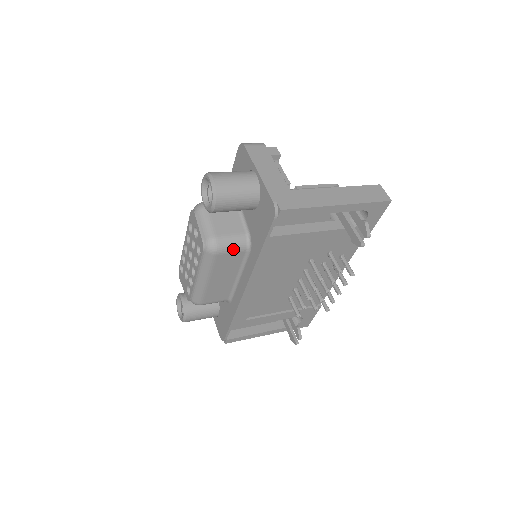
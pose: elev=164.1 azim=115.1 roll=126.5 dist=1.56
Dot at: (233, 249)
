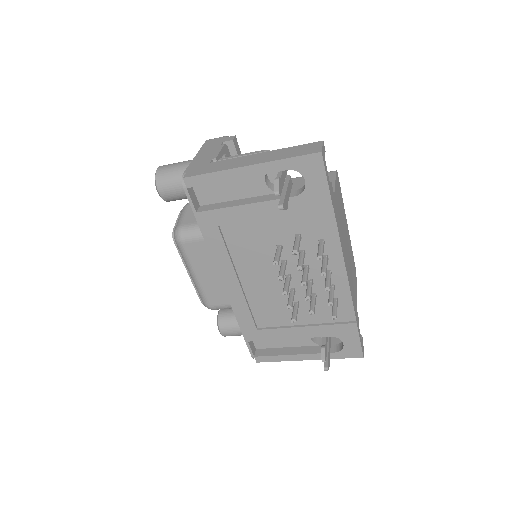
Dot at: (196, 237)
